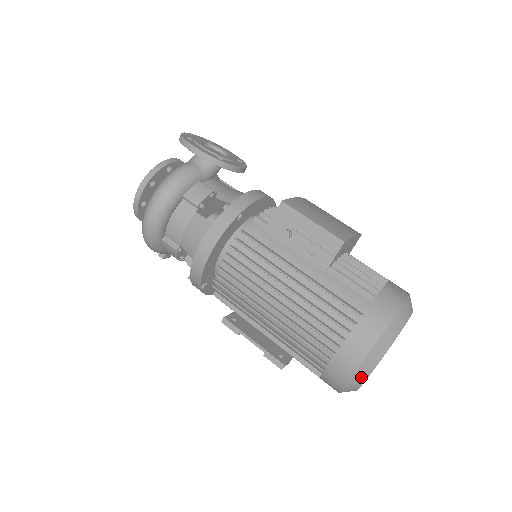
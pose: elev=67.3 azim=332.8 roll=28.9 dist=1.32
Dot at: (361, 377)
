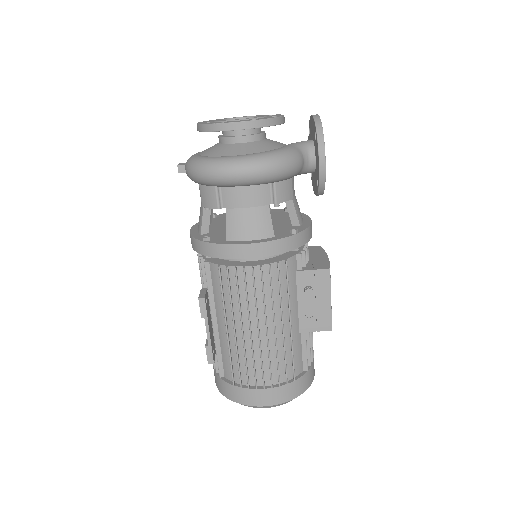
Dot at: (254, 407)
